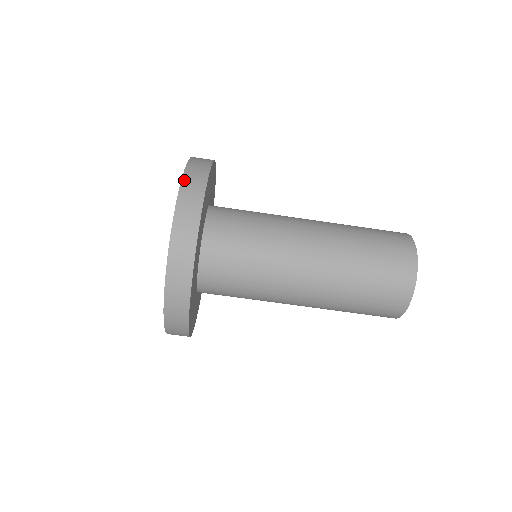
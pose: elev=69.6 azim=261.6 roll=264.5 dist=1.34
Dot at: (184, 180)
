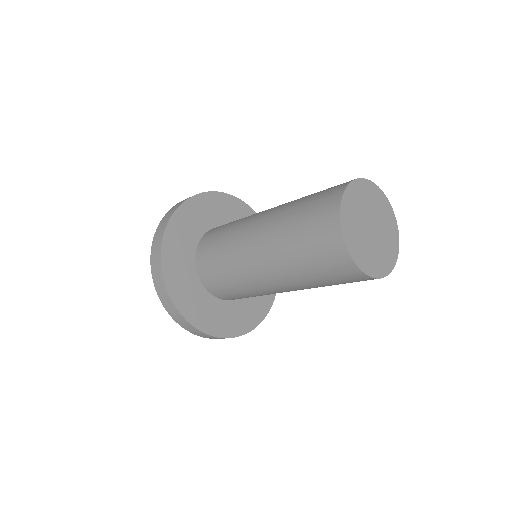
Dot at: (153, 241)
